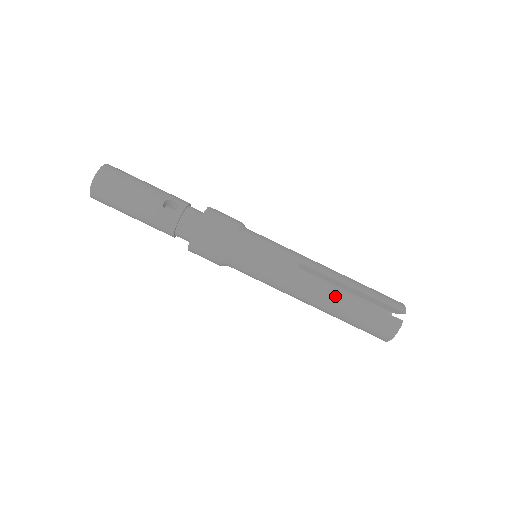
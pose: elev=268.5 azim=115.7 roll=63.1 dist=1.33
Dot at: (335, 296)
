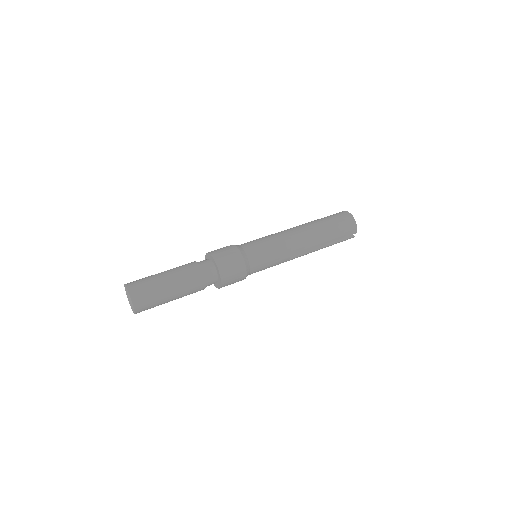
Dot at: occluded
